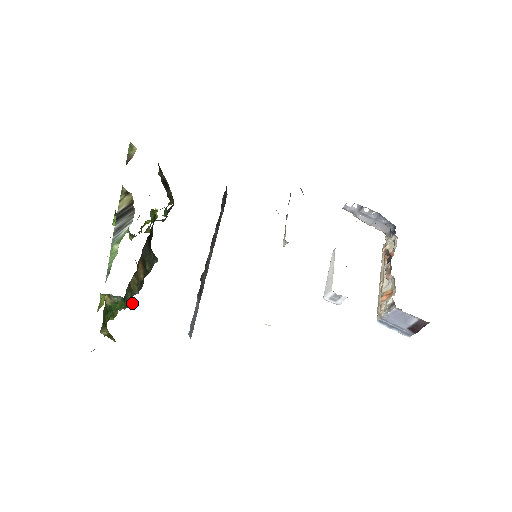
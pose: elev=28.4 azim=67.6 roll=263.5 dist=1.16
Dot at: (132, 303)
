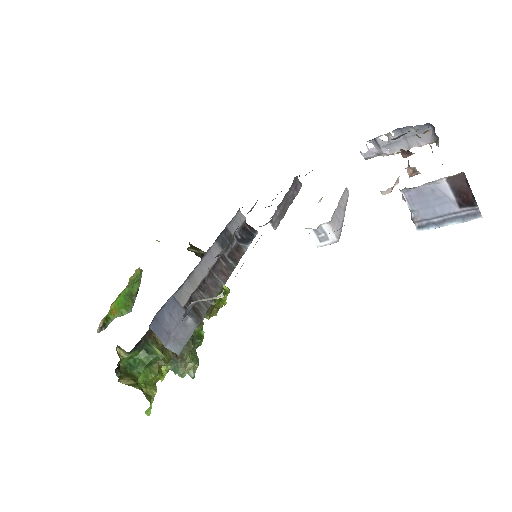
Dot at: (160, 354)
